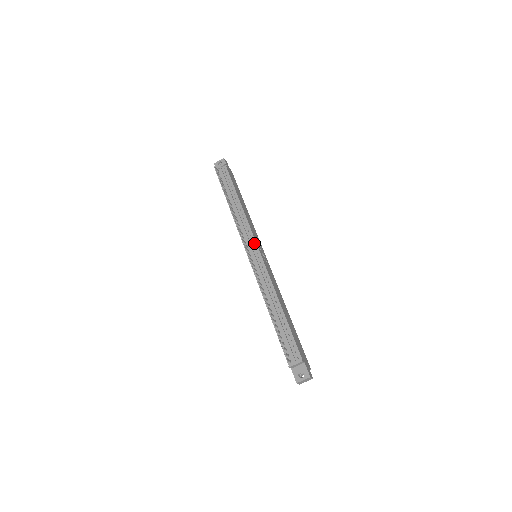
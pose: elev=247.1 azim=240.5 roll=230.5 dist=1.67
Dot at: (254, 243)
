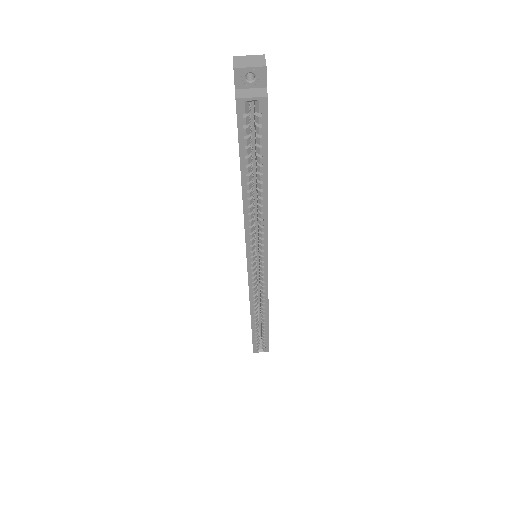
Dot at: occluded
